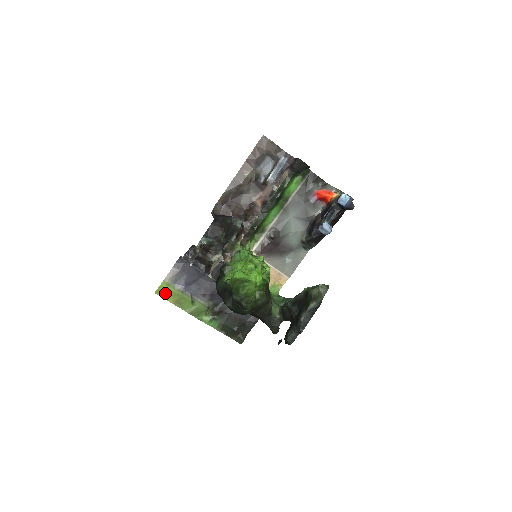
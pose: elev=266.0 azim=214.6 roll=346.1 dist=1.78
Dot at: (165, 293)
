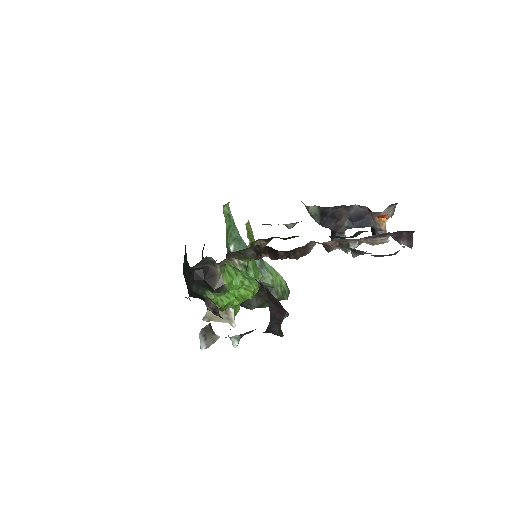
Dot at: occluded
